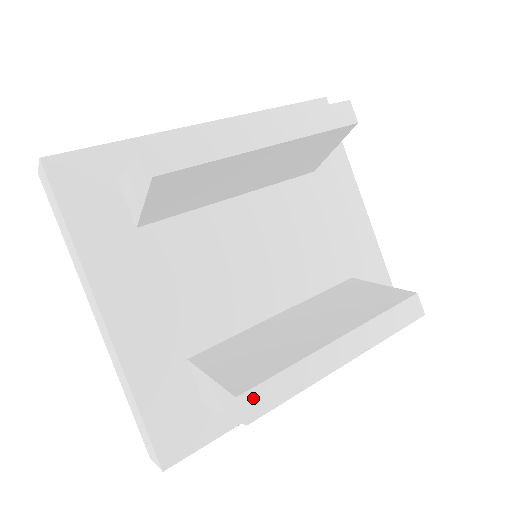
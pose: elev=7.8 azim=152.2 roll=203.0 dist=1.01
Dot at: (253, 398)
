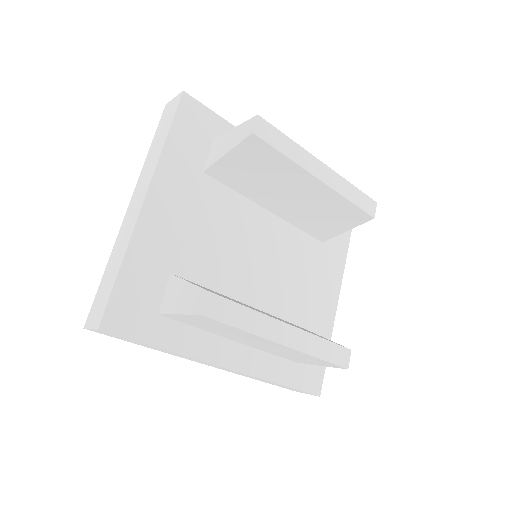
Dot at: (216, 302)
